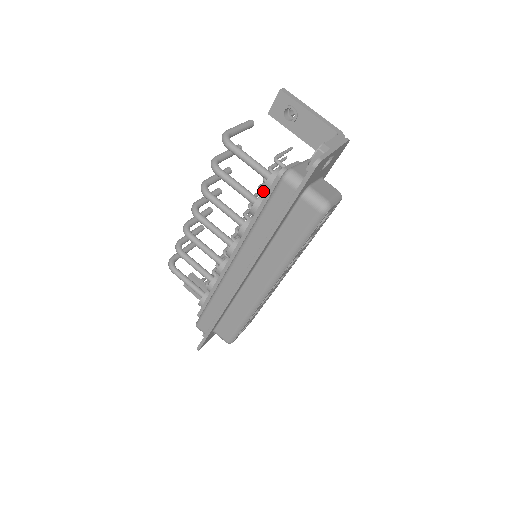
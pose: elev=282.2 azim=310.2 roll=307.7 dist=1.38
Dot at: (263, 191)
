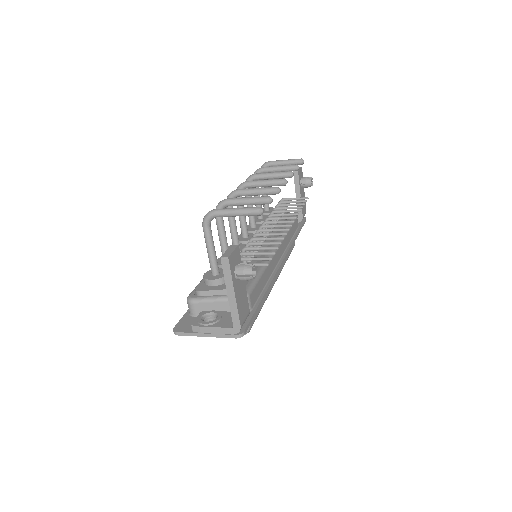
Dot at: occluded
